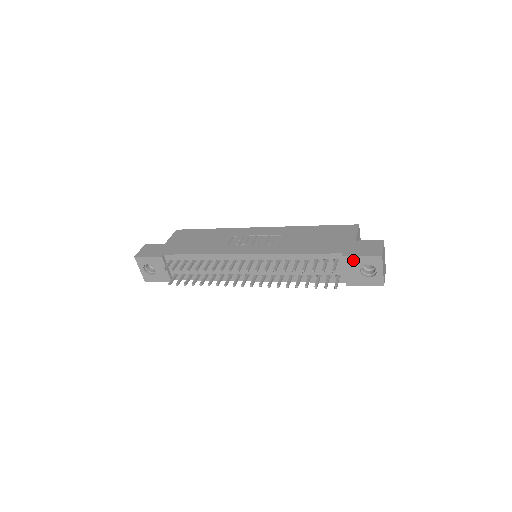
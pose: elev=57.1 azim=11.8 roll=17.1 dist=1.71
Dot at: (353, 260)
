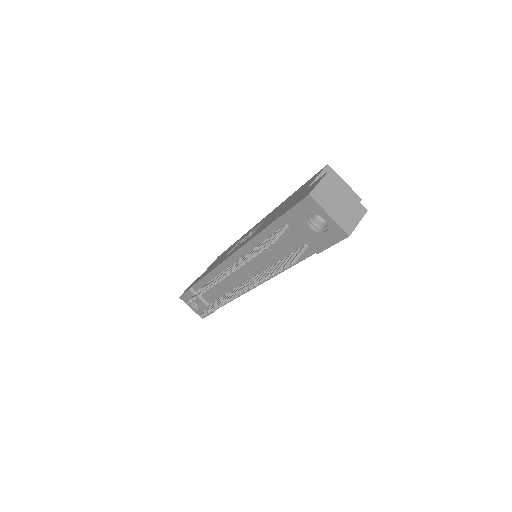
Dot at: (292, 217)
